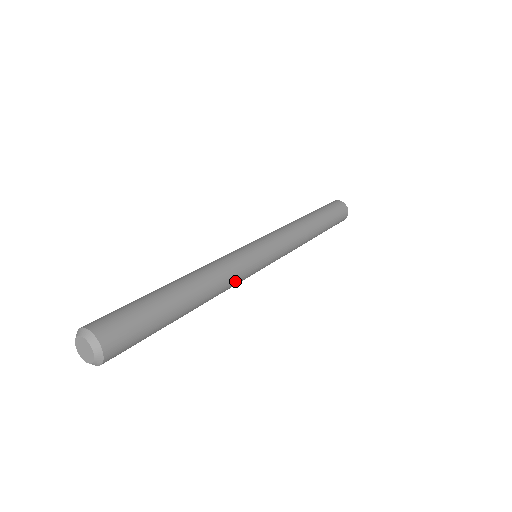
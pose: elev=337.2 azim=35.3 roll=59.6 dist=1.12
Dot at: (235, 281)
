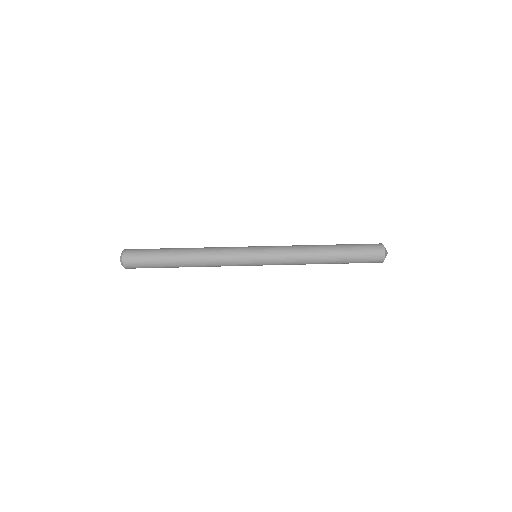
Dot at: occluded
